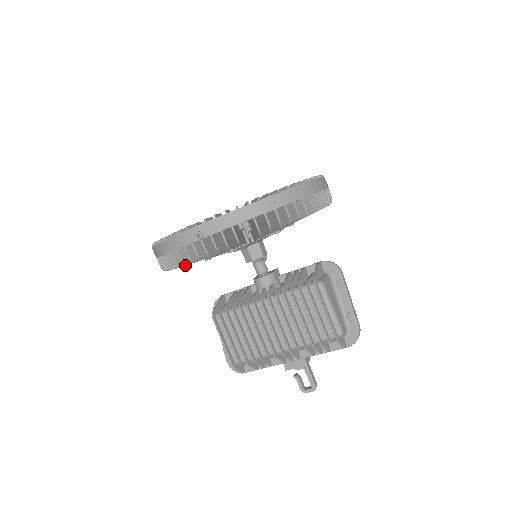
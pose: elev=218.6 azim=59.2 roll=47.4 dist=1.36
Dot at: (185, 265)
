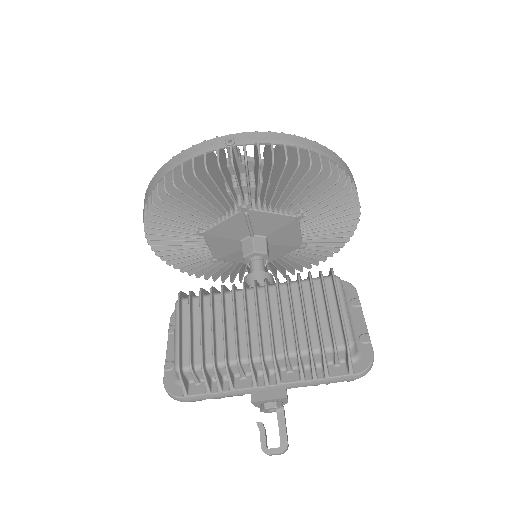
Dot at: (187, 195)
